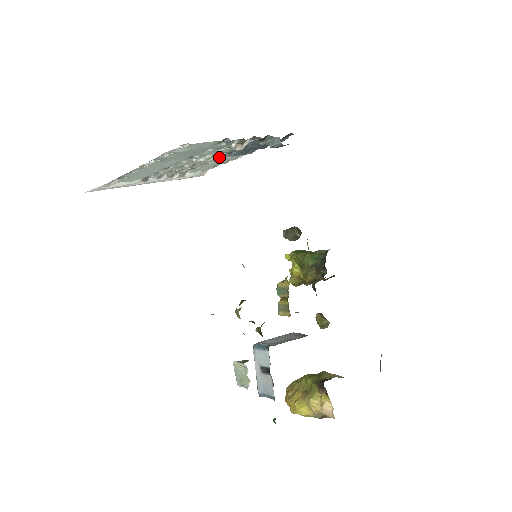
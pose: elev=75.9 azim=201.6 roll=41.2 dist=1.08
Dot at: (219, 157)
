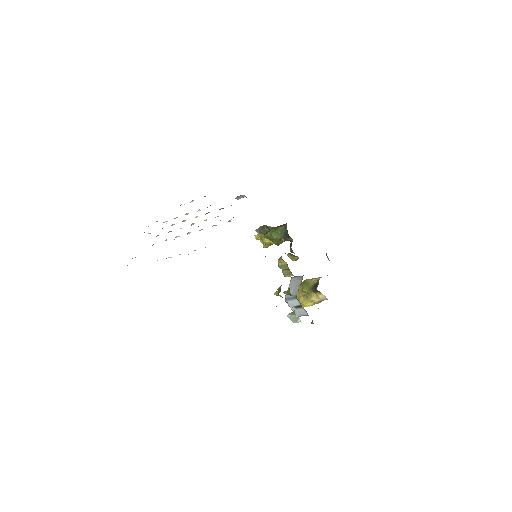
Dot at: occluded
